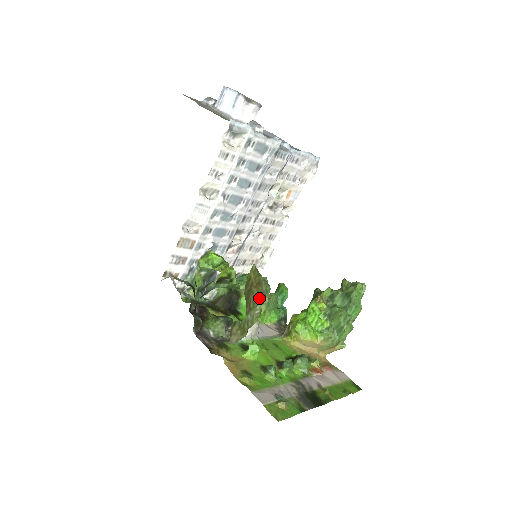
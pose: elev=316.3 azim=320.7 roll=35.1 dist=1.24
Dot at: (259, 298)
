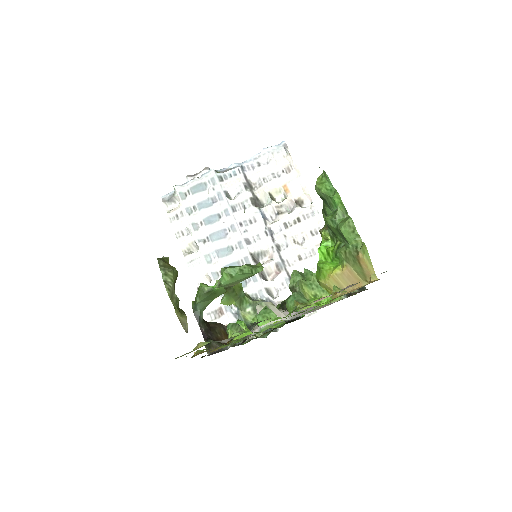
Dot at: (163, 275)
